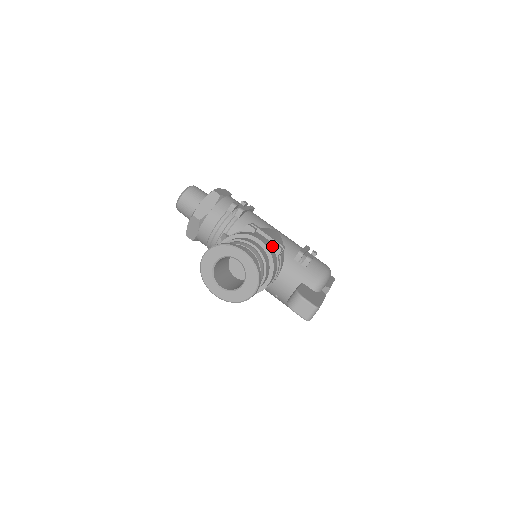
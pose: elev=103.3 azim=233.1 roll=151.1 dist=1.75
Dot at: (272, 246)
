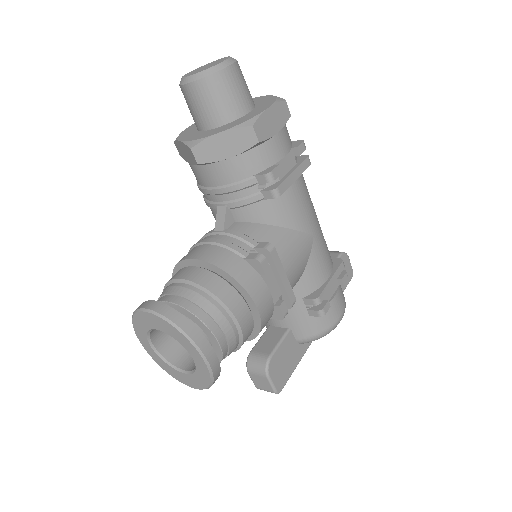
Dot at: (274, 306)
